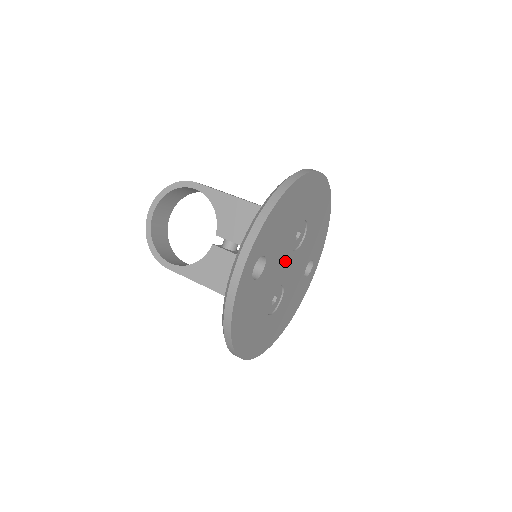
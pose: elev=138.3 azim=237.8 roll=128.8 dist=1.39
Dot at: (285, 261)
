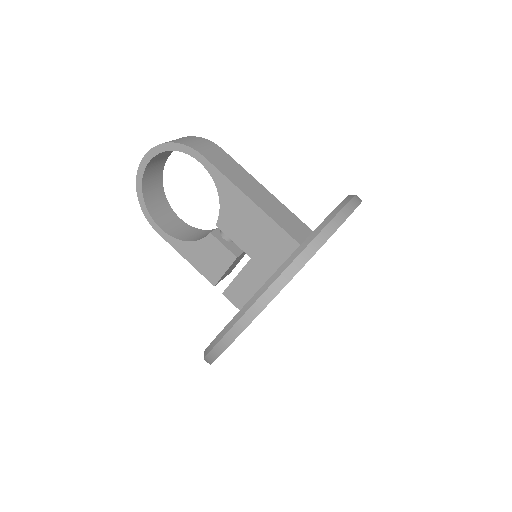
Dot at: occluded
